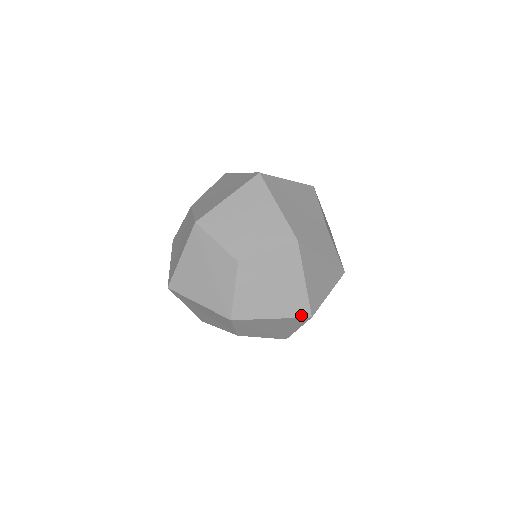
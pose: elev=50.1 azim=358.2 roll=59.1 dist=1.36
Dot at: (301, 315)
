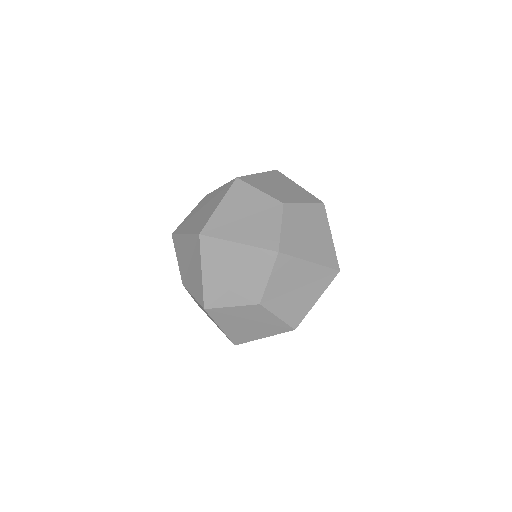
Dot at: (332, 278)
